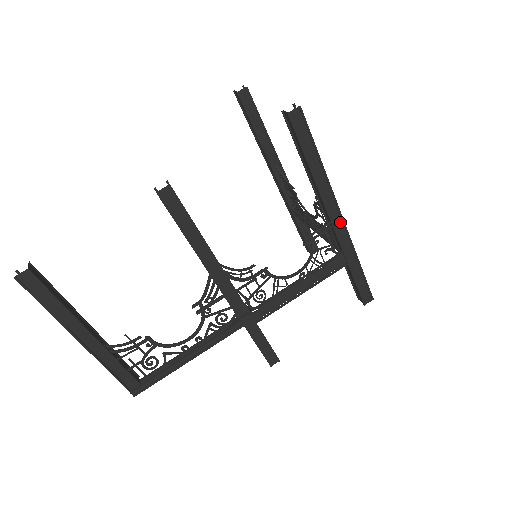
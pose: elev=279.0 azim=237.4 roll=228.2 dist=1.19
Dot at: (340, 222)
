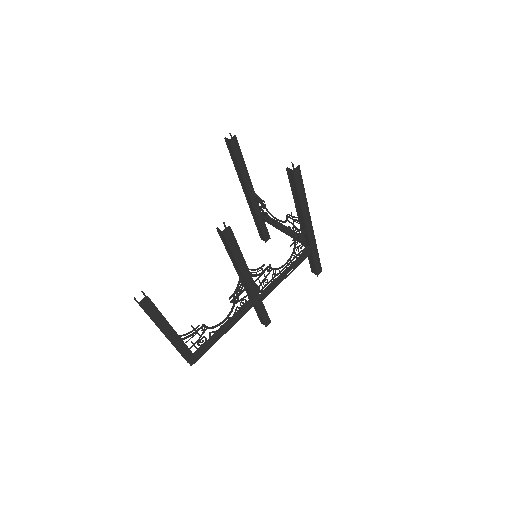
Dot at: (310, 228)
